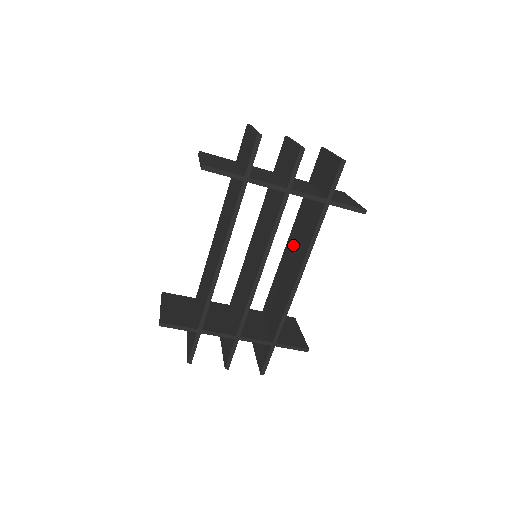
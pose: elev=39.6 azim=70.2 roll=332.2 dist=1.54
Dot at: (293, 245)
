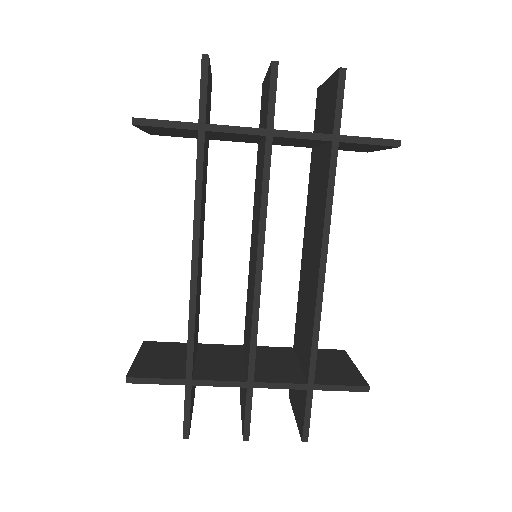
Dot at: (309, 232)
